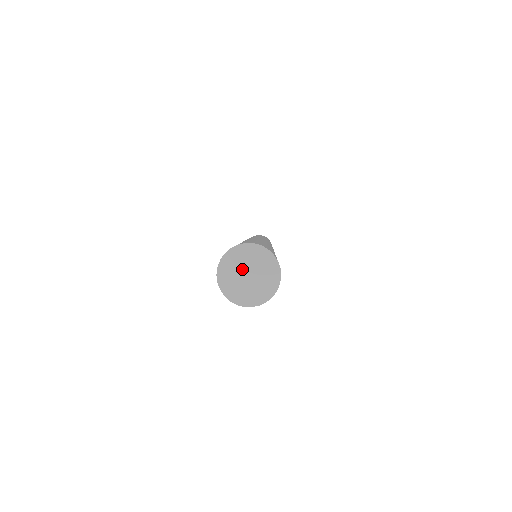
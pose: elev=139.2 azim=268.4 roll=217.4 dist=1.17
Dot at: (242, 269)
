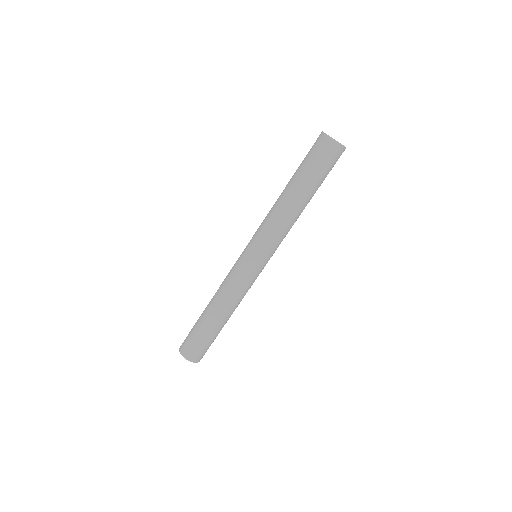
Dot at: occluded
